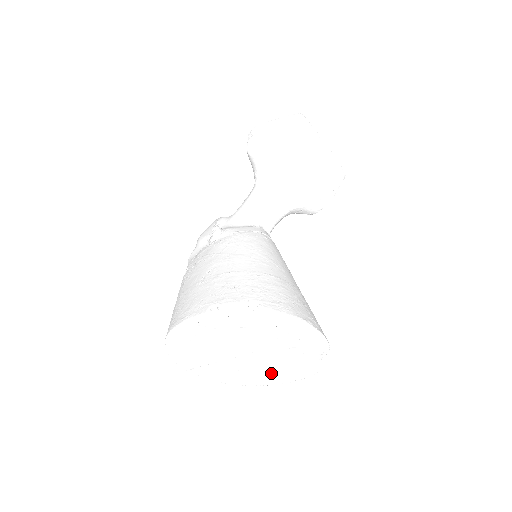
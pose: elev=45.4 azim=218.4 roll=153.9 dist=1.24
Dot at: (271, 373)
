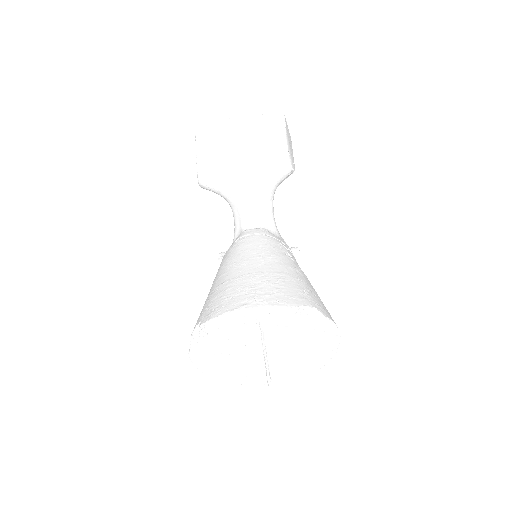
Dot at: (312, 348)
